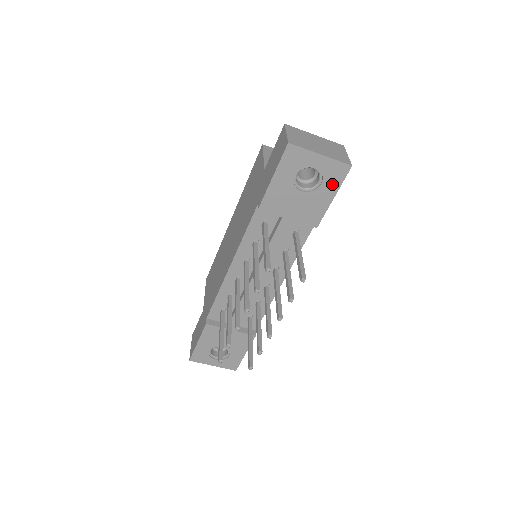
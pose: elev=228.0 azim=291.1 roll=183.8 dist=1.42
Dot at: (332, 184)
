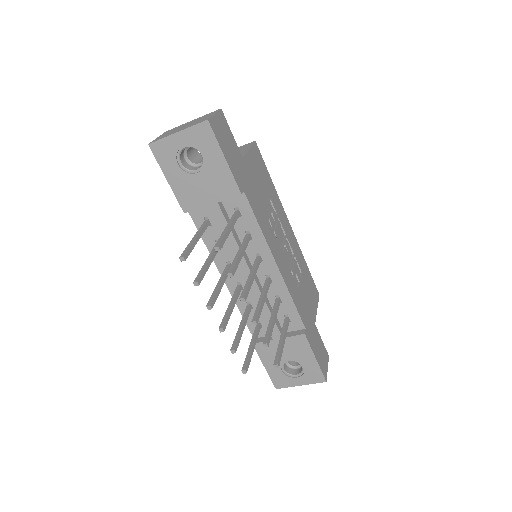
Dot at: (211, 148)
